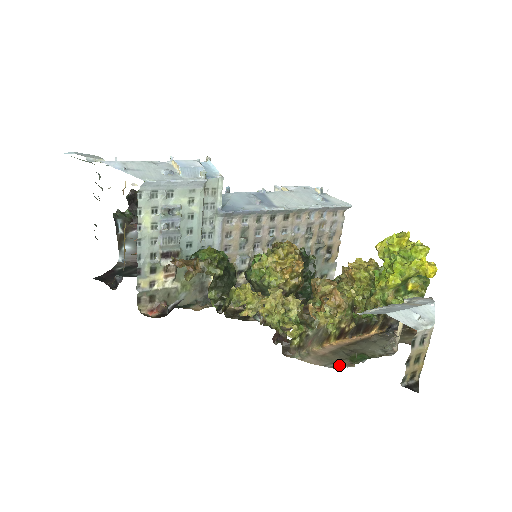
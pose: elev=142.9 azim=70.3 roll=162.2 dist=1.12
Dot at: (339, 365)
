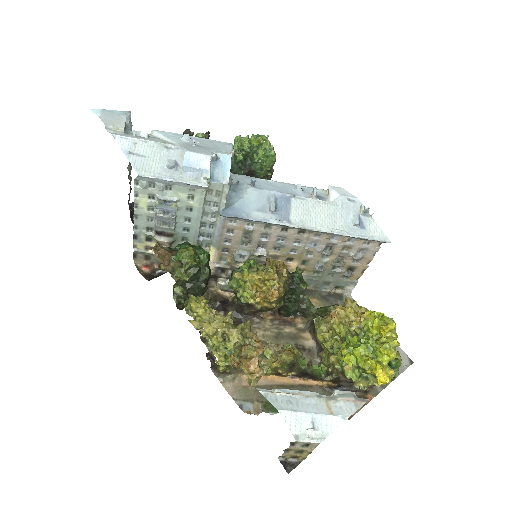
Dot at: (248, 406)
